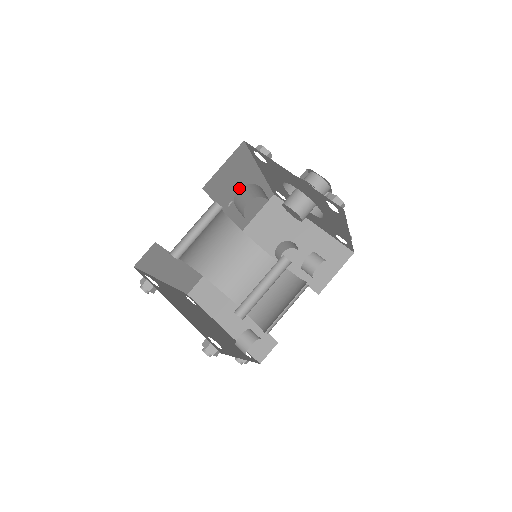
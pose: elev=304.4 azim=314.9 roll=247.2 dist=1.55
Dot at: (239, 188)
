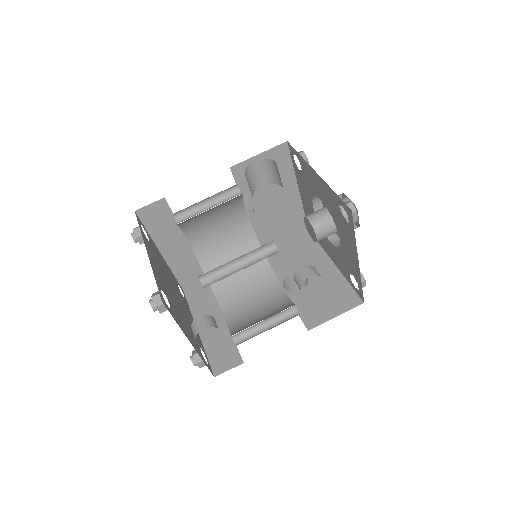
Dot at: (270, 195)
